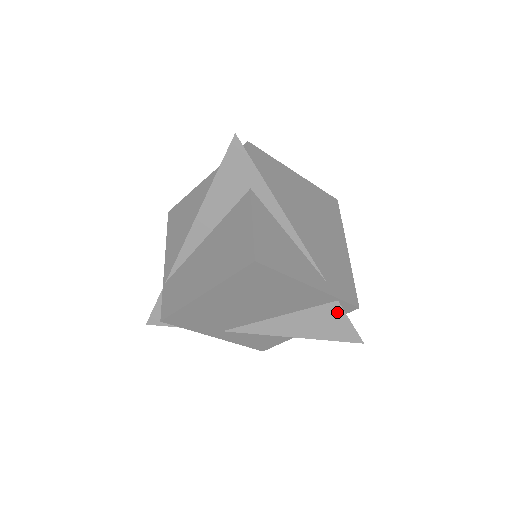
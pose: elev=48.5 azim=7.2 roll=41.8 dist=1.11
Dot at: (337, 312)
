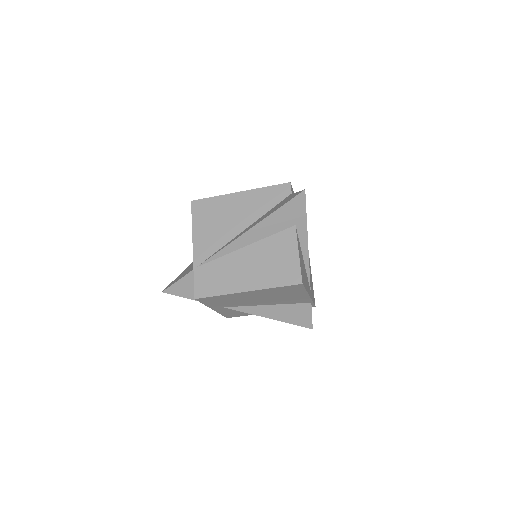
Dot at: (307, 309)
